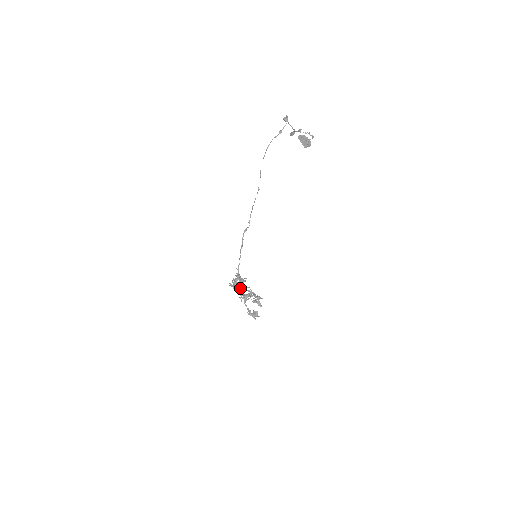
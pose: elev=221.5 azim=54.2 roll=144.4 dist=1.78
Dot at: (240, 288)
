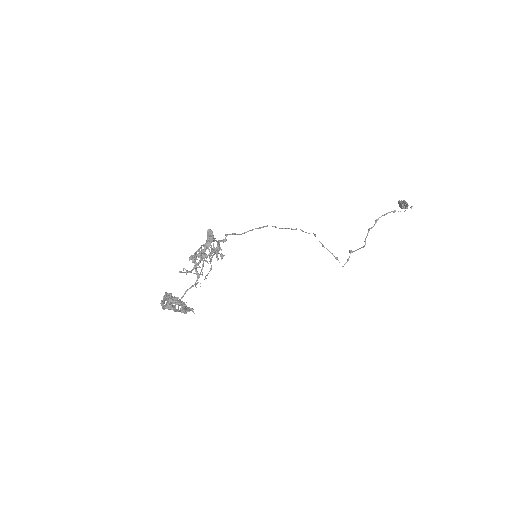
Dot at: occluded
